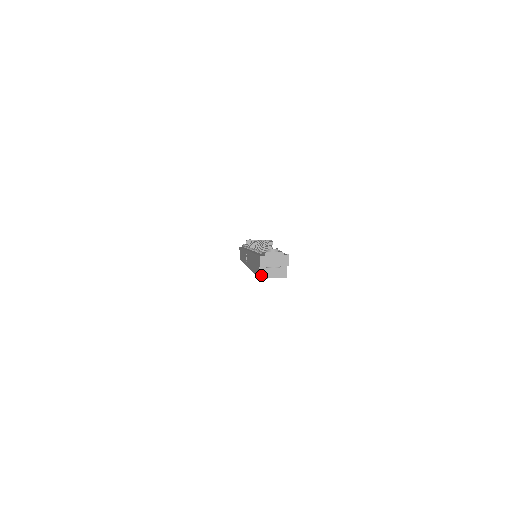
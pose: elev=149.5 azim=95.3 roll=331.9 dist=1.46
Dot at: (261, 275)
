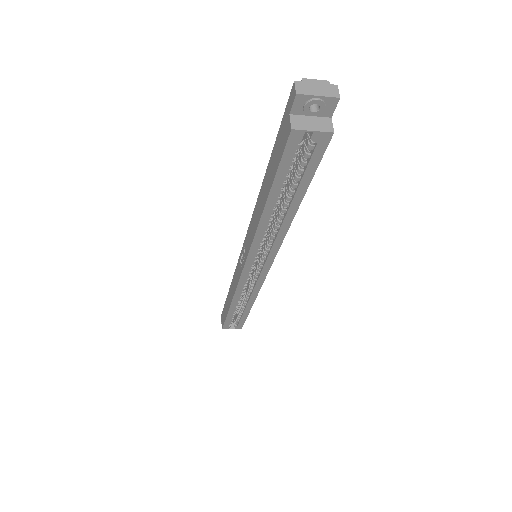
Dot at: (294, 125)
